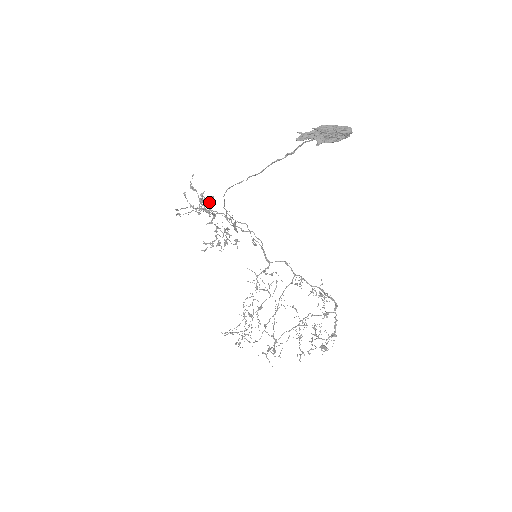
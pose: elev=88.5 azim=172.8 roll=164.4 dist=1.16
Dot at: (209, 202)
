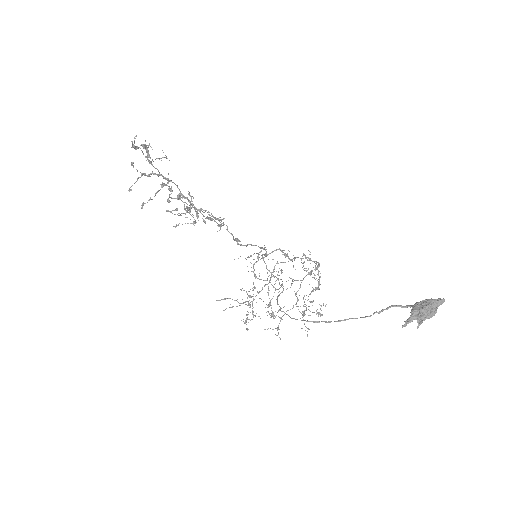
Dot at: (152, 149)
